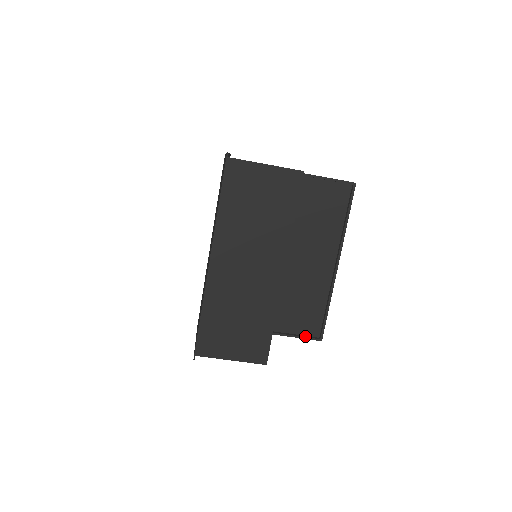
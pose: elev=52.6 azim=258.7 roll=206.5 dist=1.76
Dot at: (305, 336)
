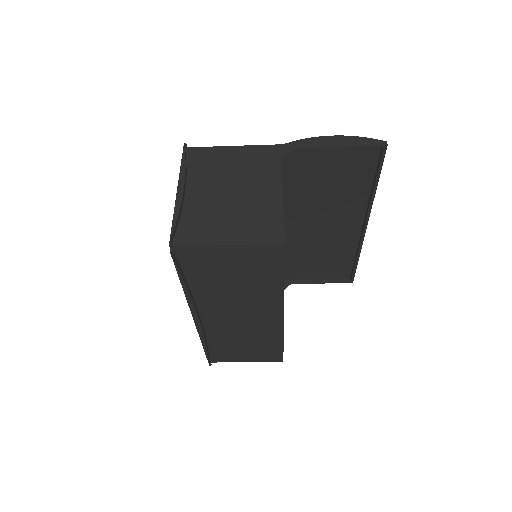
Dot at: (333, 280)
